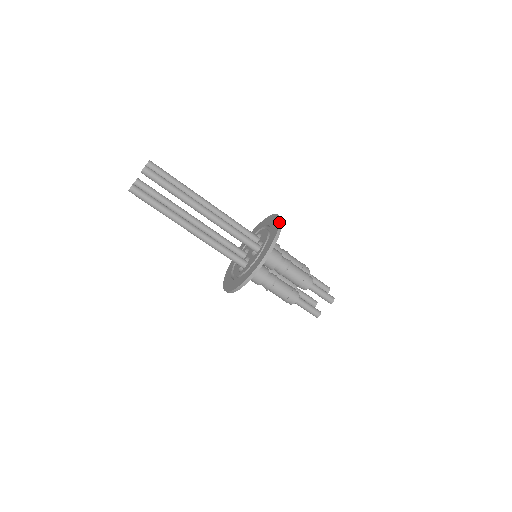
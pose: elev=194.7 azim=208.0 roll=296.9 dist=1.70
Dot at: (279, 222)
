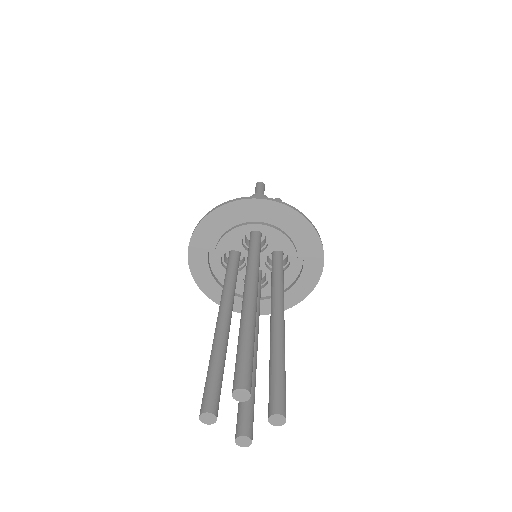
Dot at: (316, 231)
